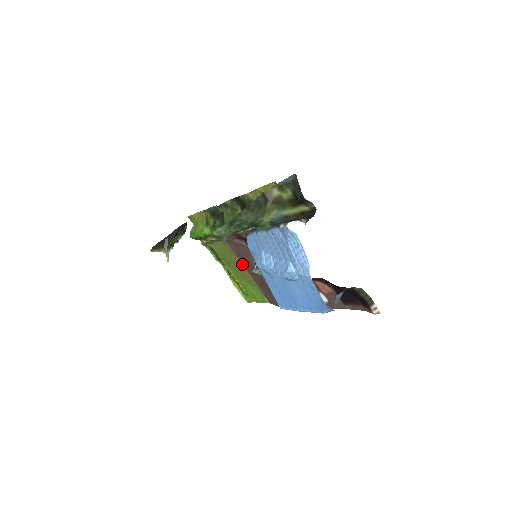
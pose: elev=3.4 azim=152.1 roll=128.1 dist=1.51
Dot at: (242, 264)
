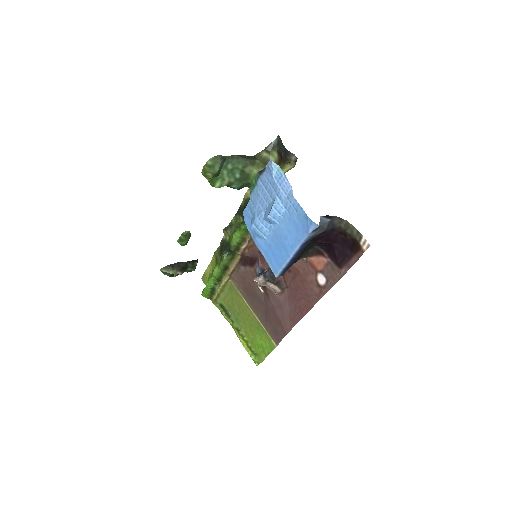
Dot at: (249, 303)
